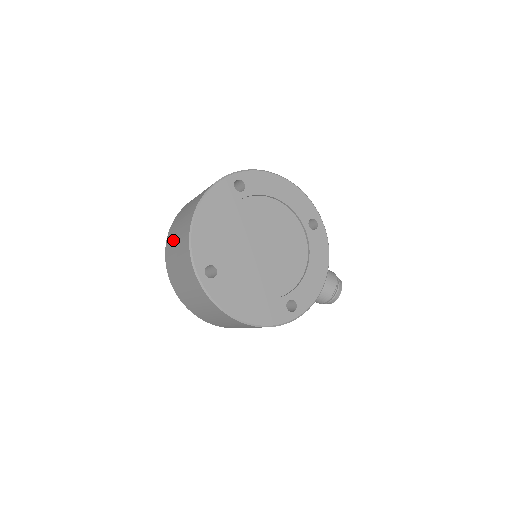
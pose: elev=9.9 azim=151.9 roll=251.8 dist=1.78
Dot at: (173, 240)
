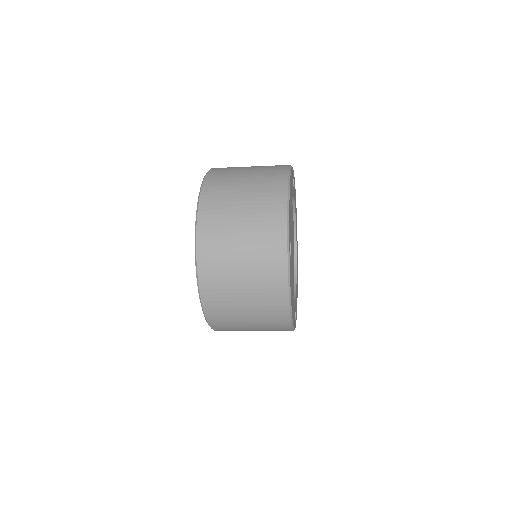
Dot at: (230, 198)
